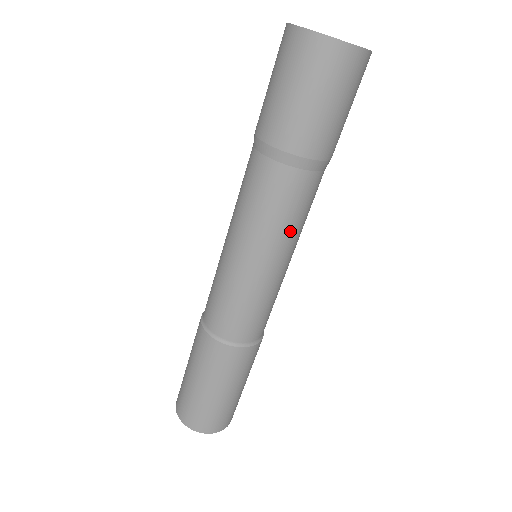
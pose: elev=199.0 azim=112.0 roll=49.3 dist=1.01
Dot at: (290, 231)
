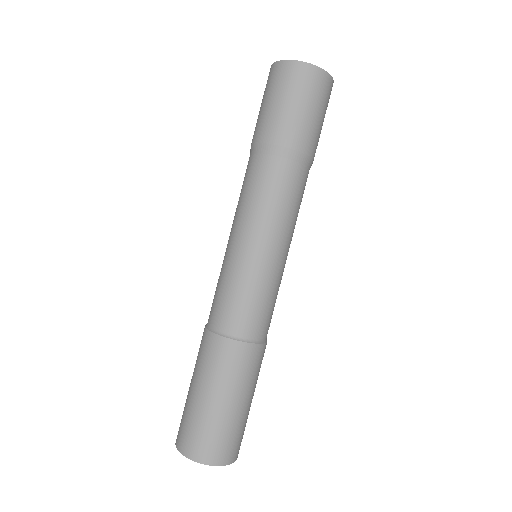
Dot at: (285, 217)
